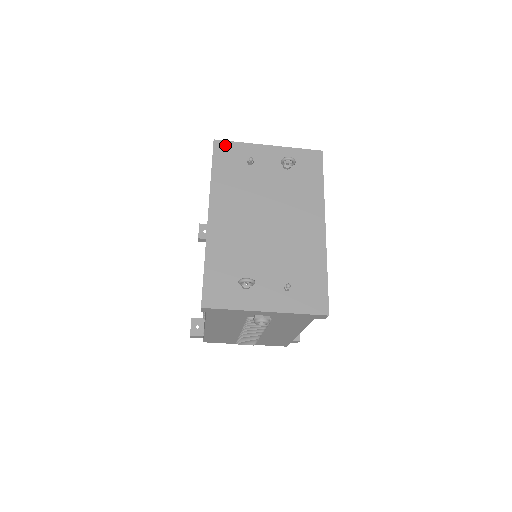
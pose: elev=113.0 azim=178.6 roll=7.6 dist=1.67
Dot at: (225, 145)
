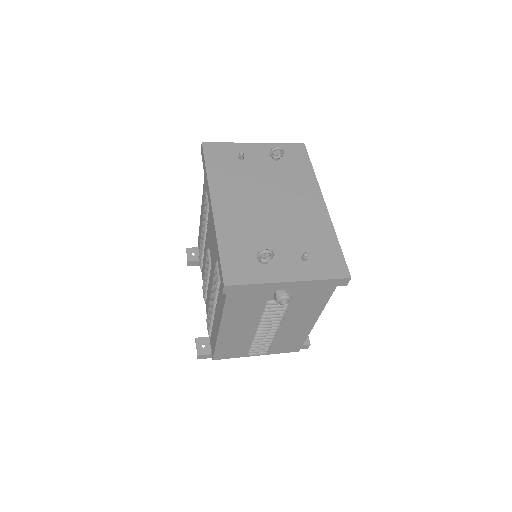
Dot at: (214, 146)
